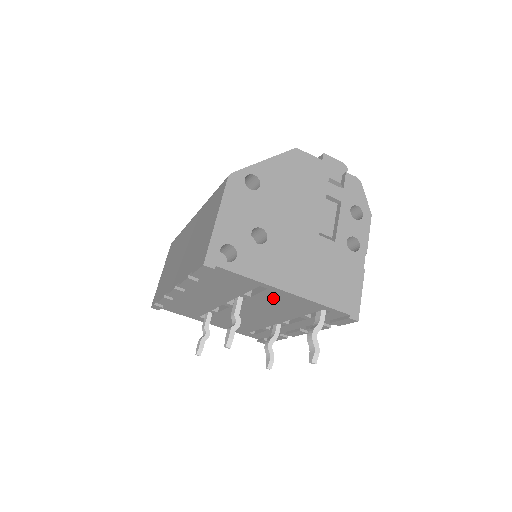
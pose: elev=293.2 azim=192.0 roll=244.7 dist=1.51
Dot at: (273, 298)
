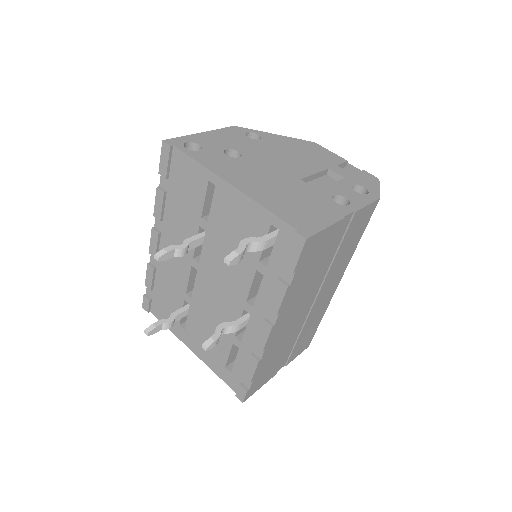
Dot at: (224, 214)
